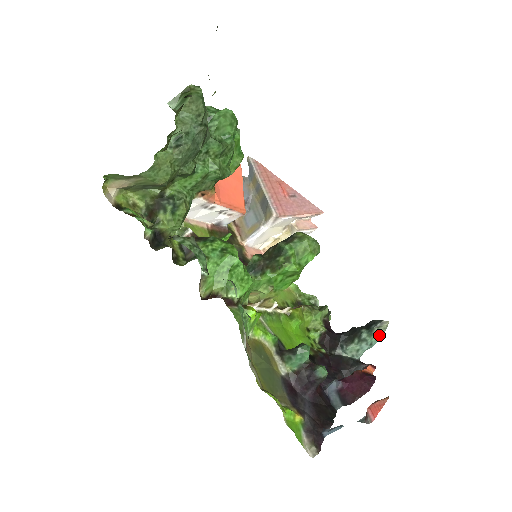
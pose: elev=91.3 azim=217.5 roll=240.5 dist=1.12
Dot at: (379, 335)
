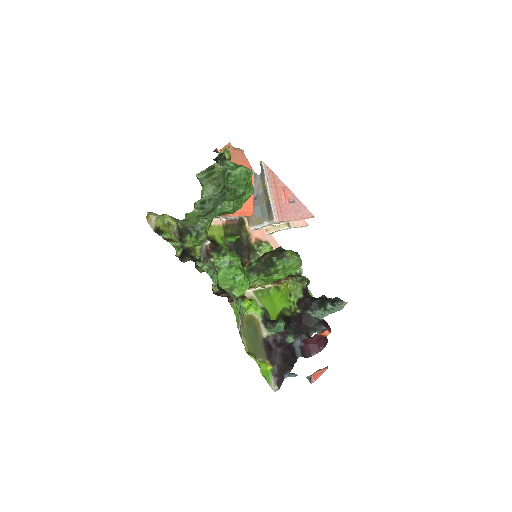
Dot at: (339, 309)
